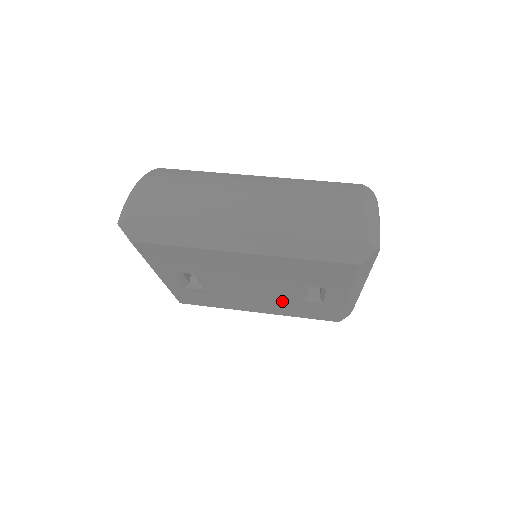
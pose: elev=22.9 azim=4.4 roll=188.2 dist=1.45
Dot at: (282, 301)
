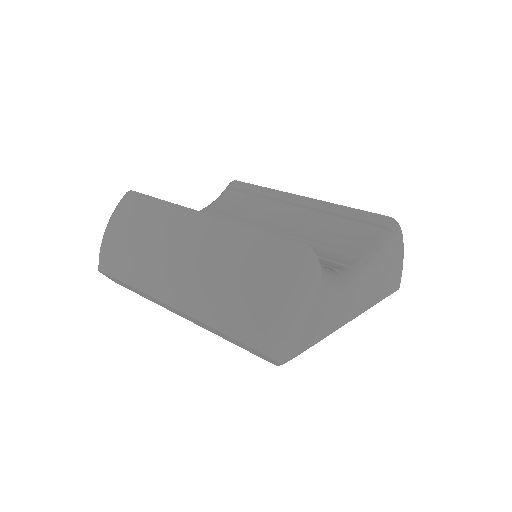
Dot at: occluded
